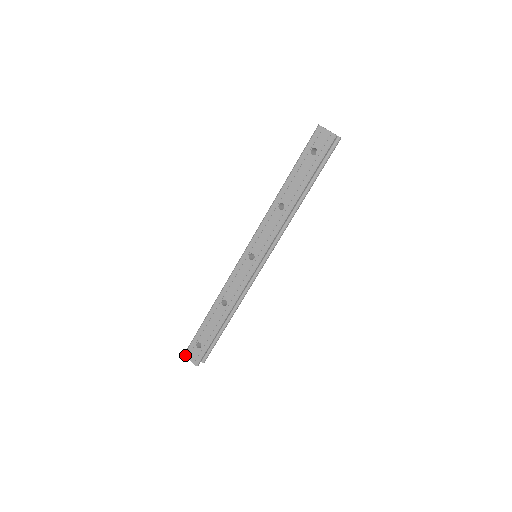
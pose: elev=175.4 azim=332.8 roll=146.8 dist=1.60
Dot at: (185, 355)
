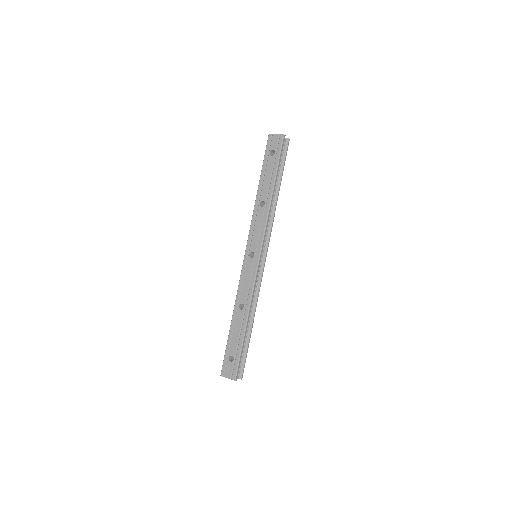
Dot at: (221, 375)
